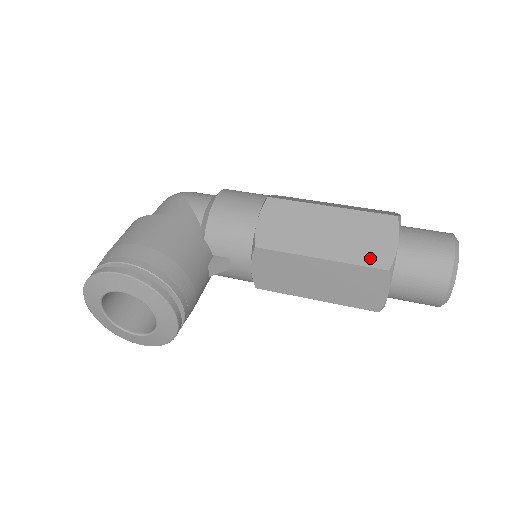
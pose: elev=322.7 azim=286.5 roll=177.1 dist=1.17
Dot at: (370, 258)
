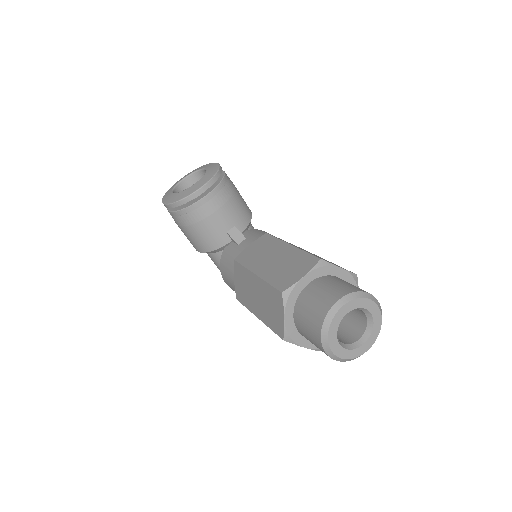
Dot at: occluded
